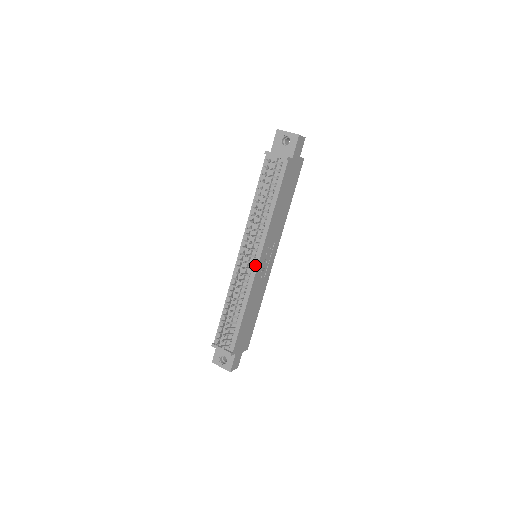
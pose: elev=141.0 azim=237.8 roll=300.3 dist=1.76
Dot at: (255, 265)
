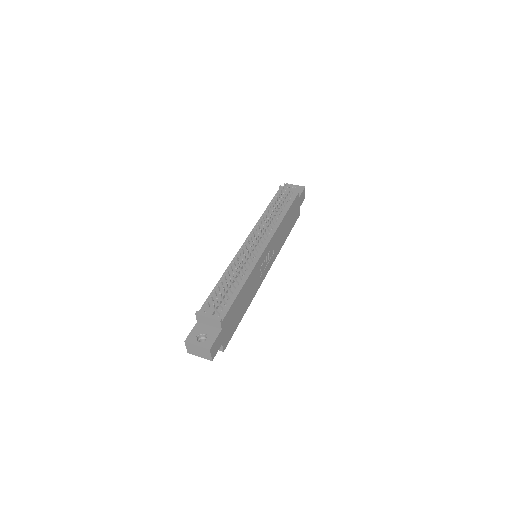
Dot at: (261, 250)
